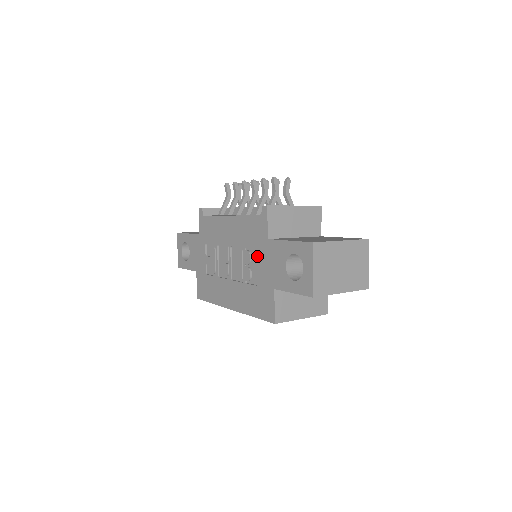
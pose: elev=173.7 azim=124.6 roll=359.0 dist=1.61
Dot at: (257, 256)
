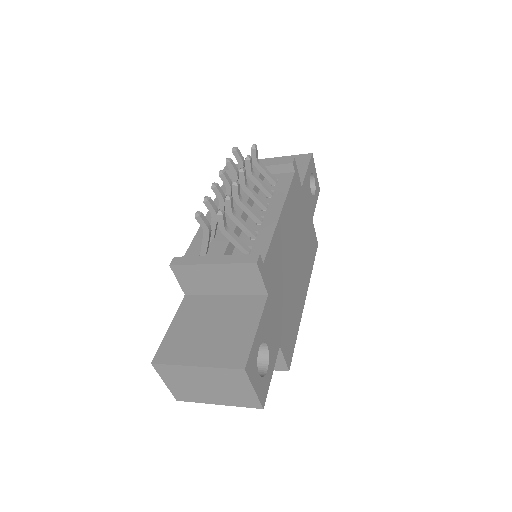
Dot at: occluded
